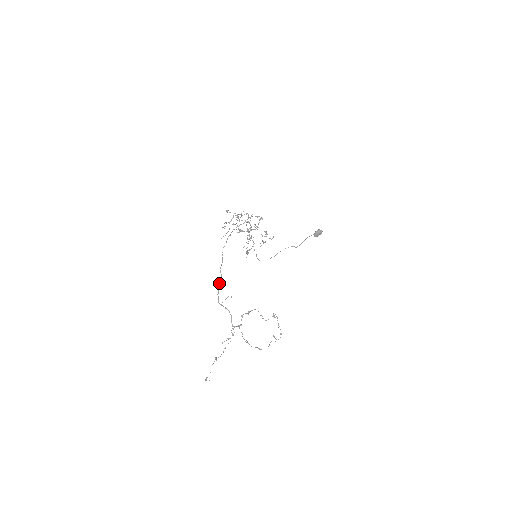
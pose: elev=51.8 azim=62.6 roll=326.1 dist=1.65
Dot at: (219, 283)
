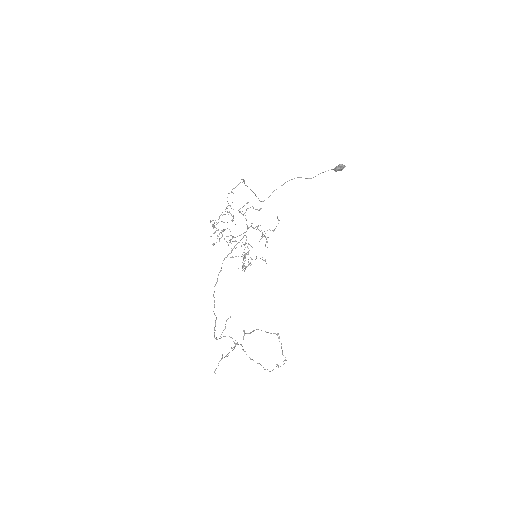
Dot at: (214, 329)
